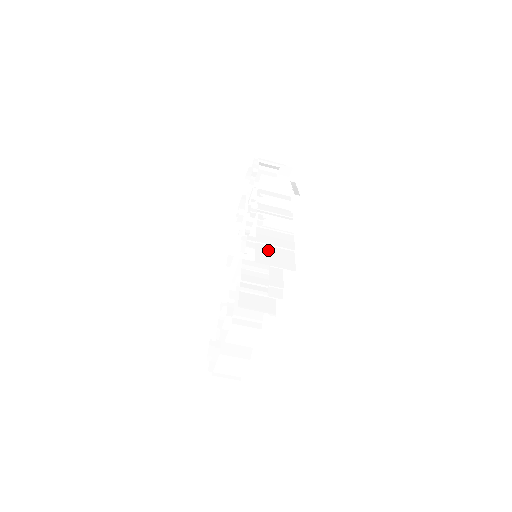
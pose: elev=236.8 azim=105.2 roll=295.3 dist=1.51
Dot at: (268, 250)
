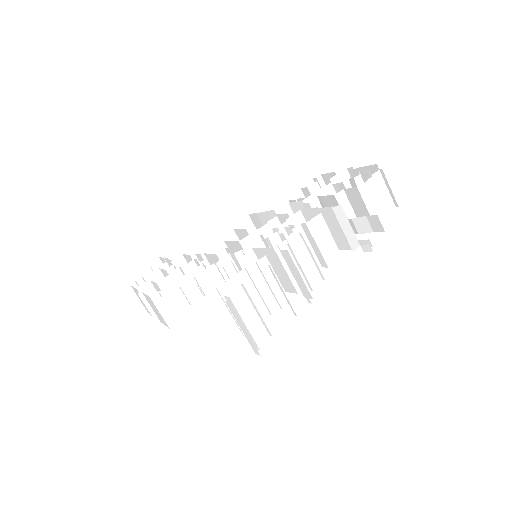
Dot at: (217, 310)
